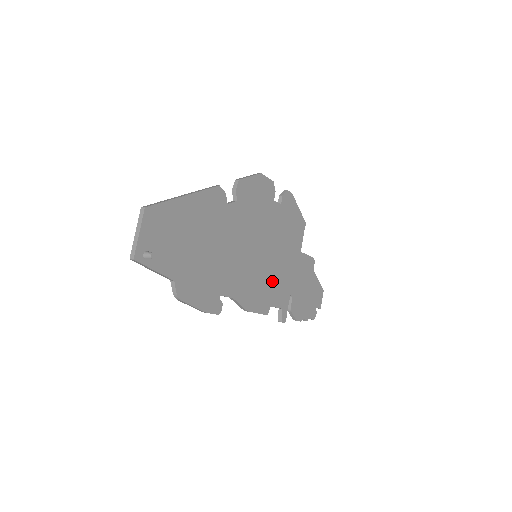
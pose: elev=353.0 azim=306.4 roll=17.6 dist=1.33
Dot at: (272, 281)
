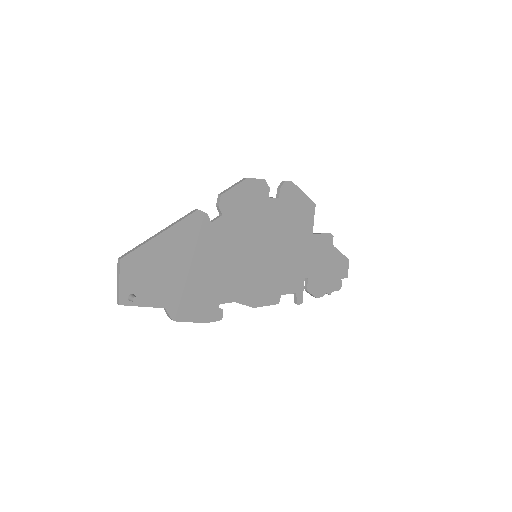
Dot at: (279, 272)
